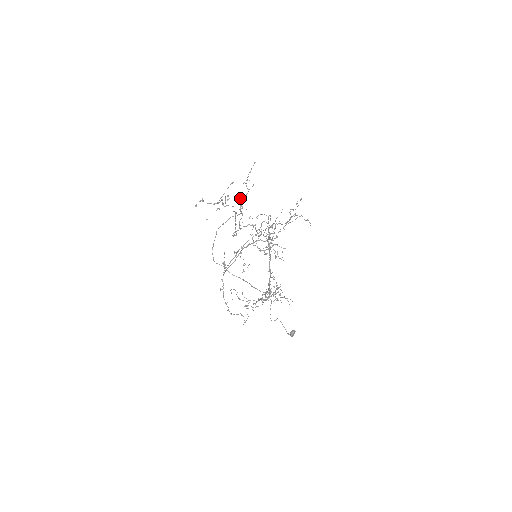
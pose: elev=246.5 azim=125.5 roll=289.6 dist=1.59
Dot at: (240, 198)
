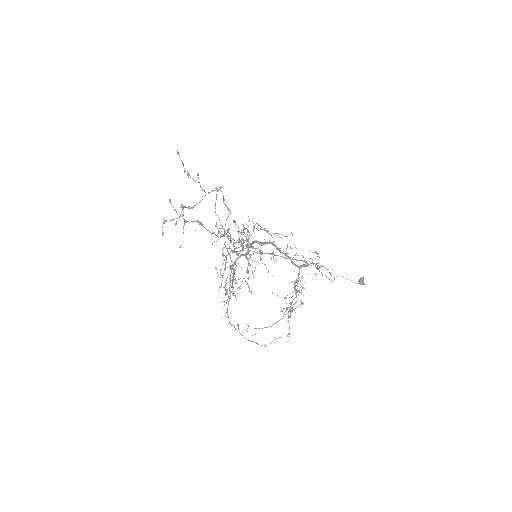
Dot at: (186, 221)
